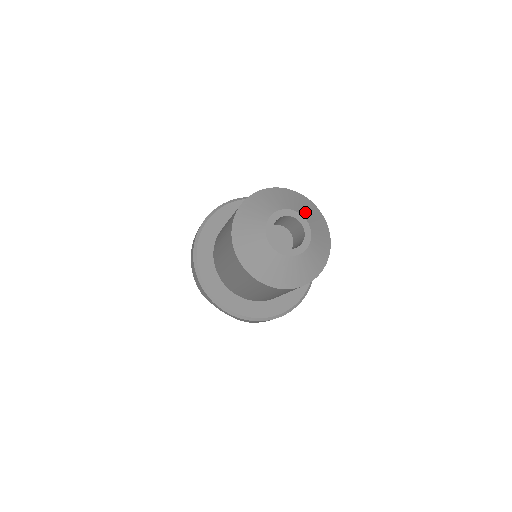
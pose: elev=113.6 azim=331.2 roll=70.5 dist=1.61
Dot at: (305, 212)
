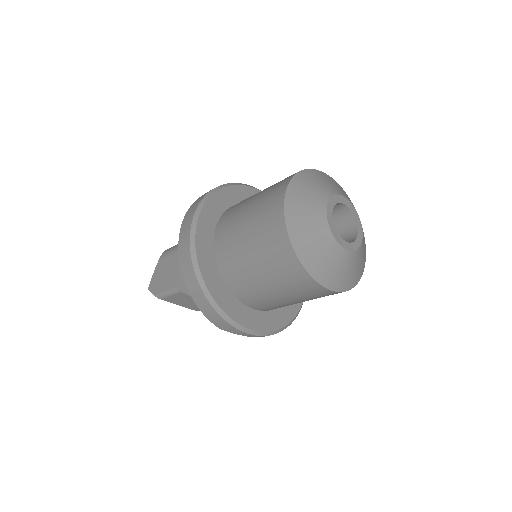
Dot at: (340, 191)
